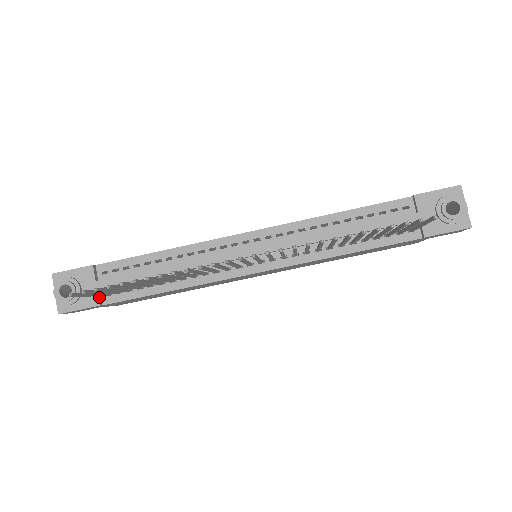
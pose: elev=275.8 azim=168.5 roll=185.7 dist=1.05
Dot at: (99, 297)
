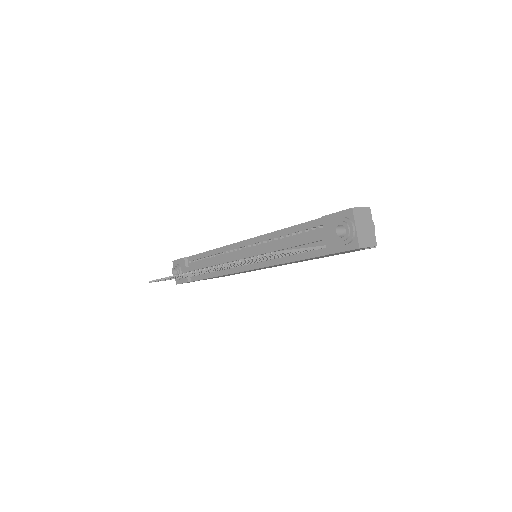
Dot at: (188, 277)
